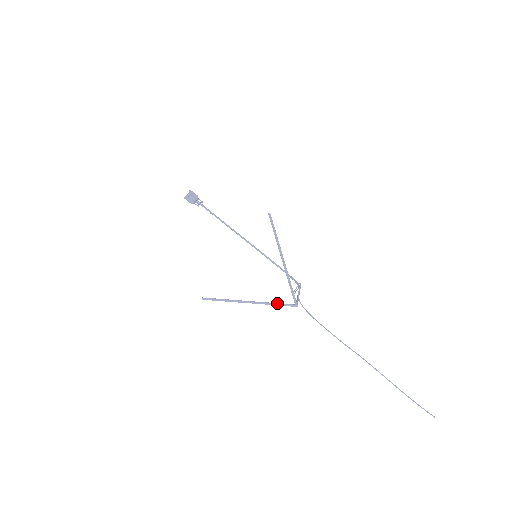
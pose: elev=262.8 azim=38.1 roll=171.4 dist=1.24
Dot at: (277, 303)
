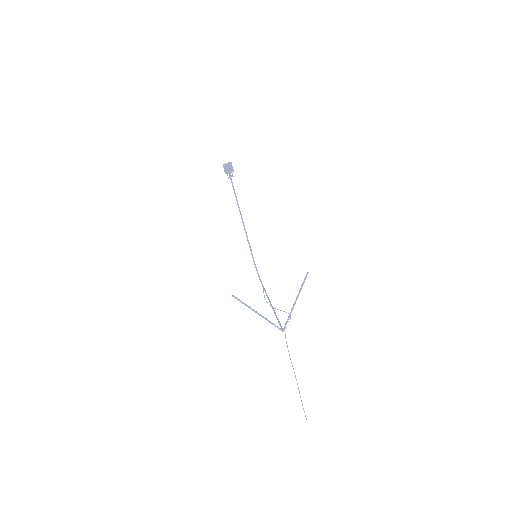
Dot at: (274, 324)
